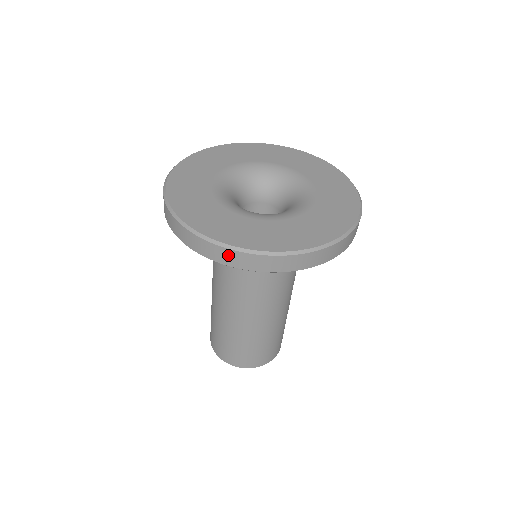
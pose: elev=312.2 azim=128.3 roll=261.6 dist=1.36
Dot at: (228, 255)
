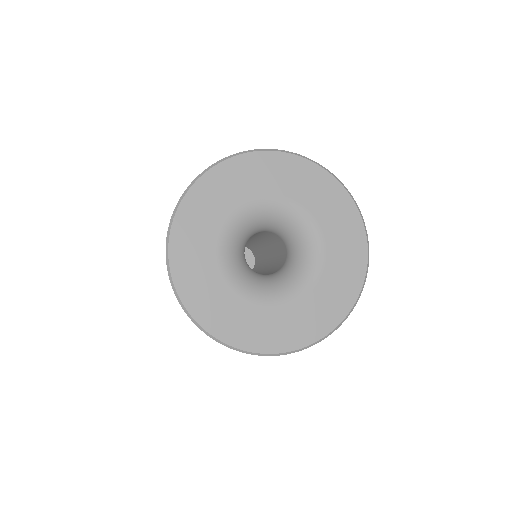
Dot at: (198, 327)
